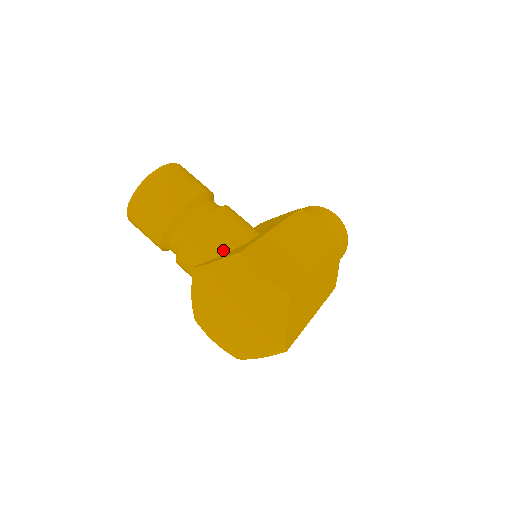
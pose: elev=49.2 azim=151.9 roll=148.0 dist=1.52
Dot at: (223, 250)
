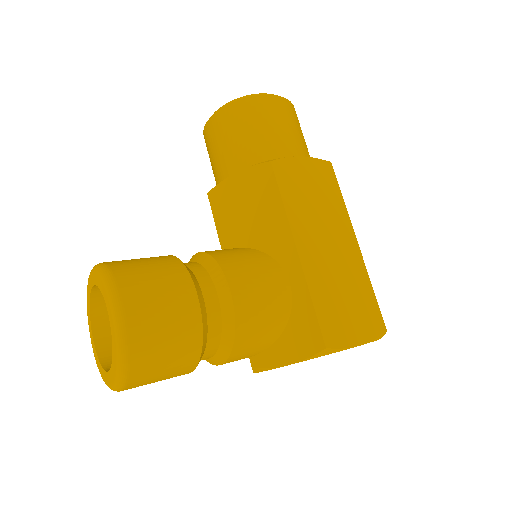
Dot at: (277, 335)
